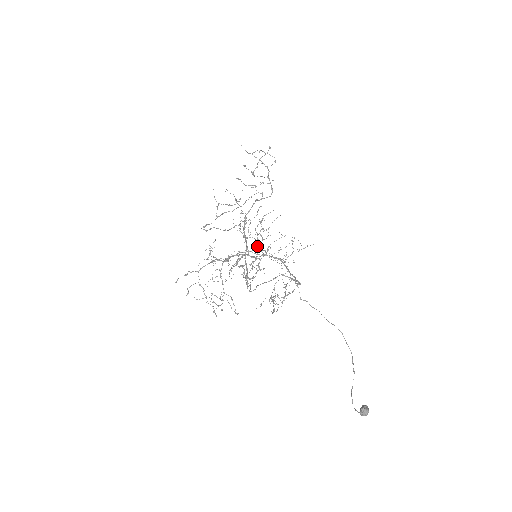
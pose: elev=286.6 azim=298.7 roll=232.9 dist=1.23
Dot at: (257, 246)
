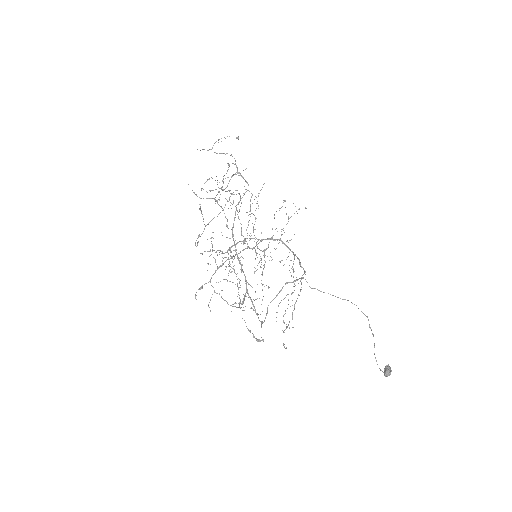
Dot at: (253, 230)
